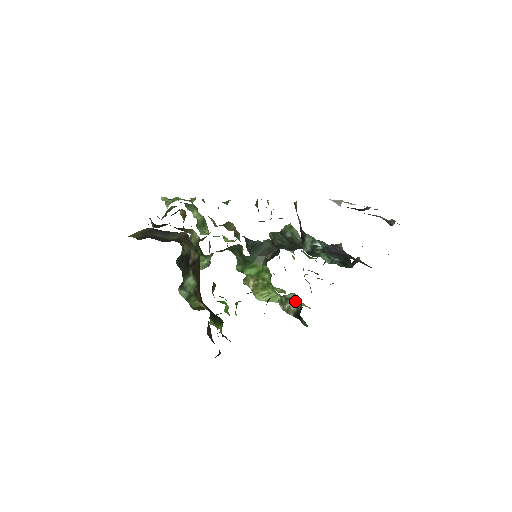
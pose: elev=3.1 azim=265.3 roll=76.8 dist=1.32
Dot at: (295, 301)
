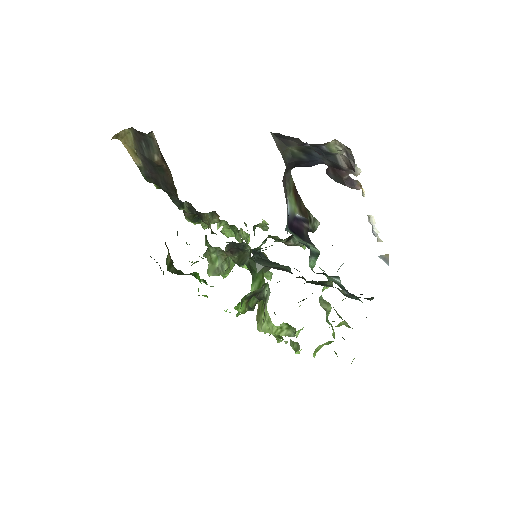
Dot at: occluded
